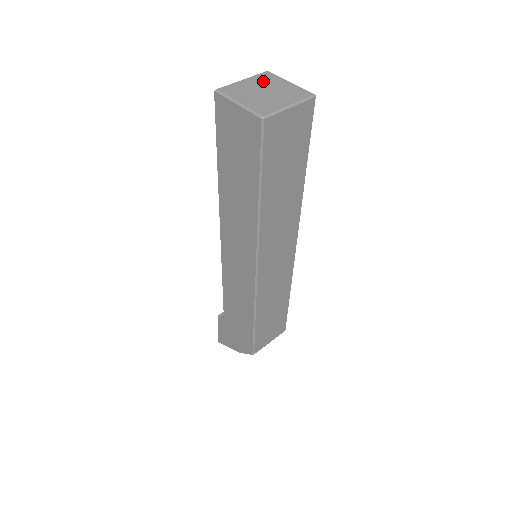
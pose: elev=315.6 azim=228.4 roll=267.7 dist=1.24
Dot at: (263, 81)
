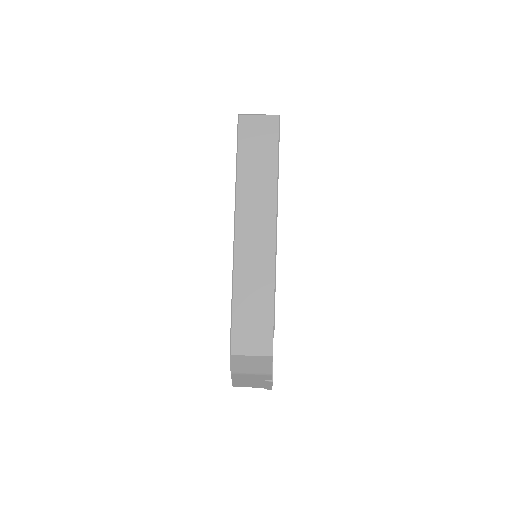
Dot at: occluded
